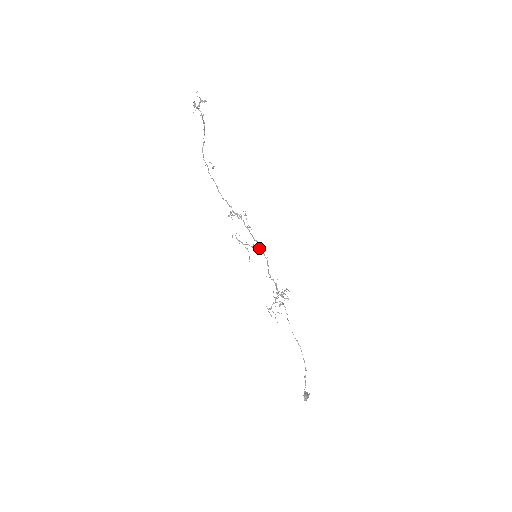
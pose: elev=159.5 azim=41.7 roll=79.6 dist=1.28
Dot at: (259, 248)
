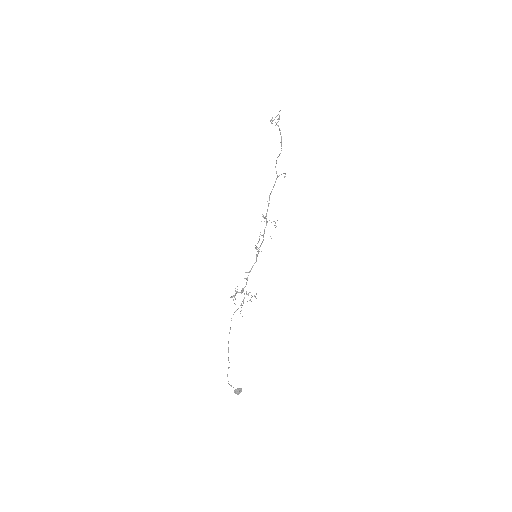
Dot at: (258, 250)
